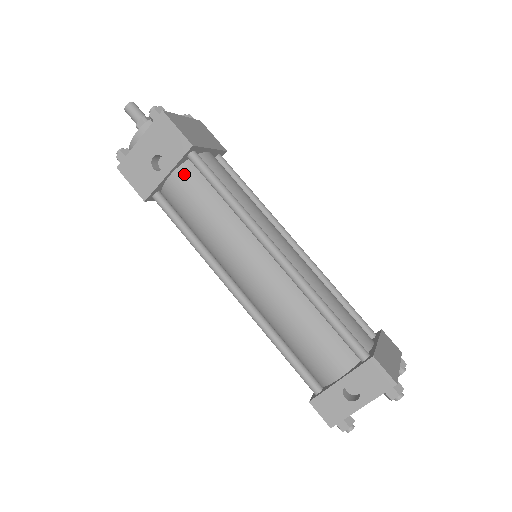
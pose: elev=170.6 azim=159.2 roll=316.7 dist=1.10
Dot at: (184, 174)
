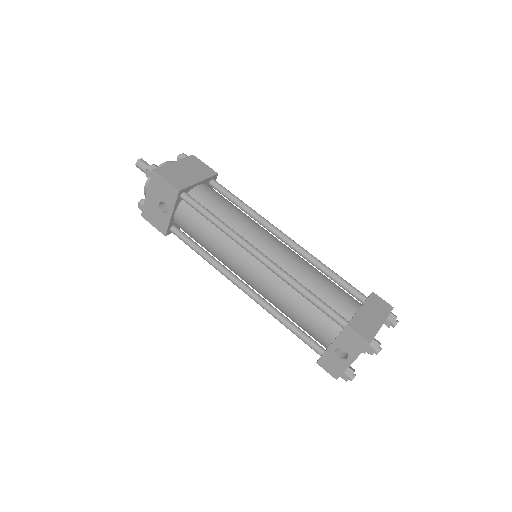
Dot at: (183, 211)
